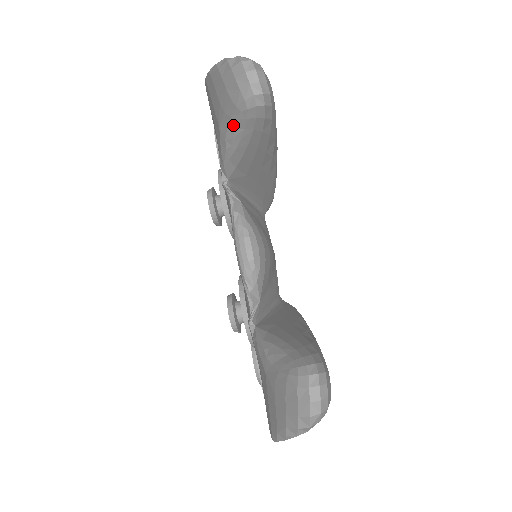
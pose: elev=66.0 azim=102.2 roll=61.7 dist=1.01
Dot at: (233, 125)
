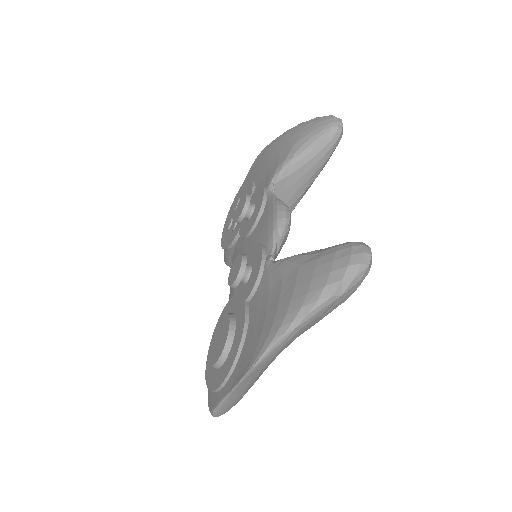
Dot at: (310, 142)
